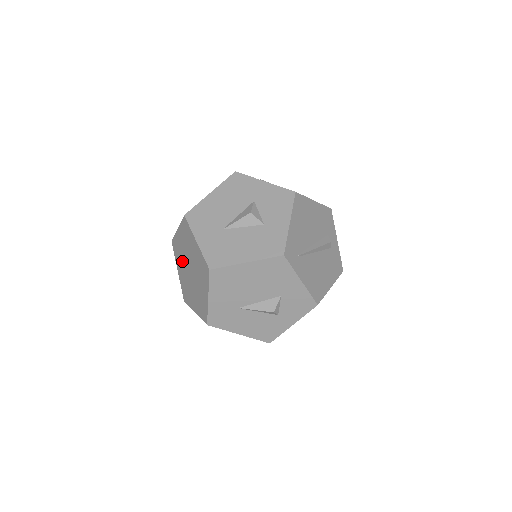
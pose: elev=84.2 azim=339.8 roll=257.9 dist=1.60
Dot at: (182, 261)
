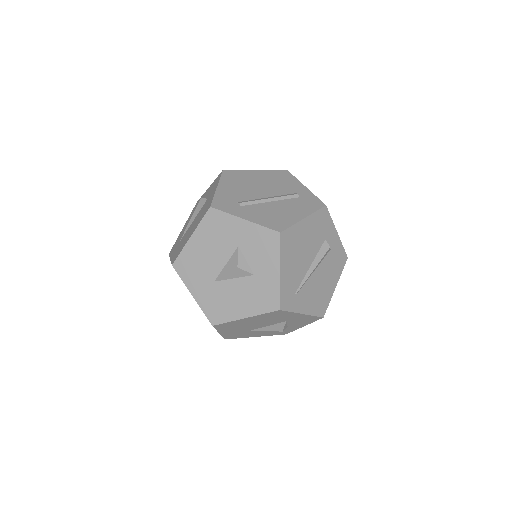
Dot at: occluded
